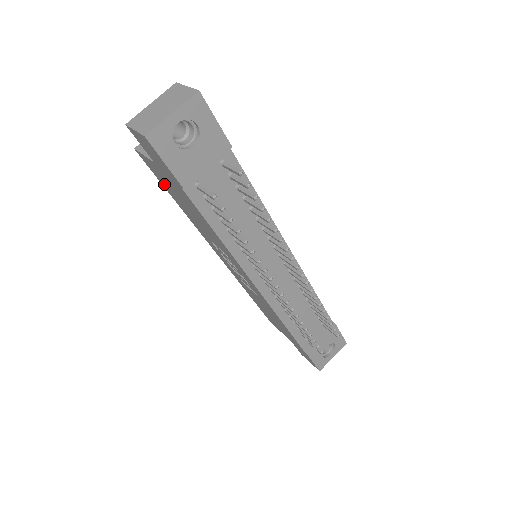
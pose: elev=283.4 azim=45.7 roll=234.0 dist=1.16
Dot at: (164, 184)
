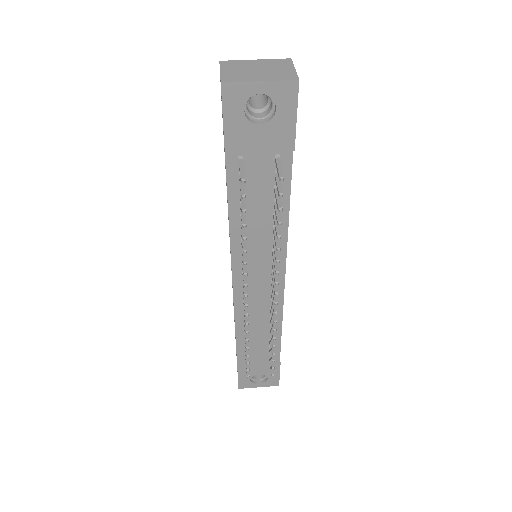
Dot at: occluded
